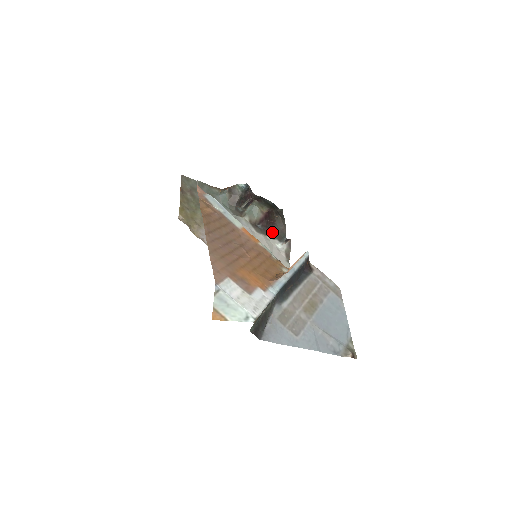
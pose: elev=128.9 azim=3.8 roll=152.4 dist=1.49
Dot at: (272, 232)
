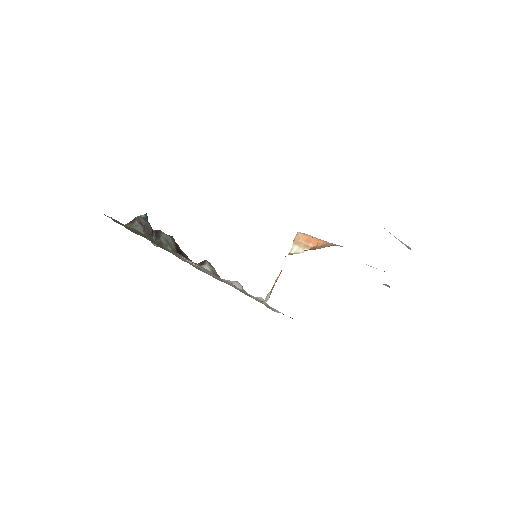
Dot at: occluded
